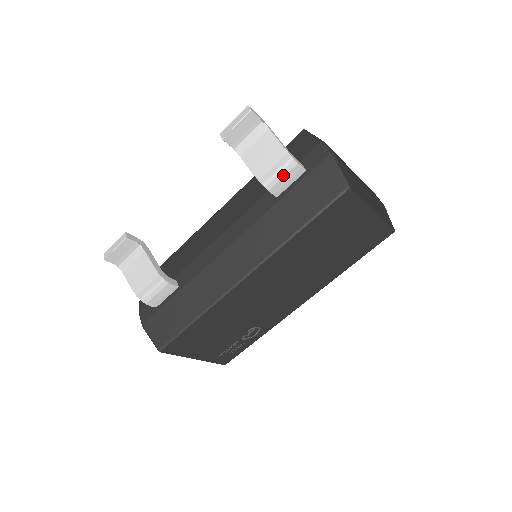
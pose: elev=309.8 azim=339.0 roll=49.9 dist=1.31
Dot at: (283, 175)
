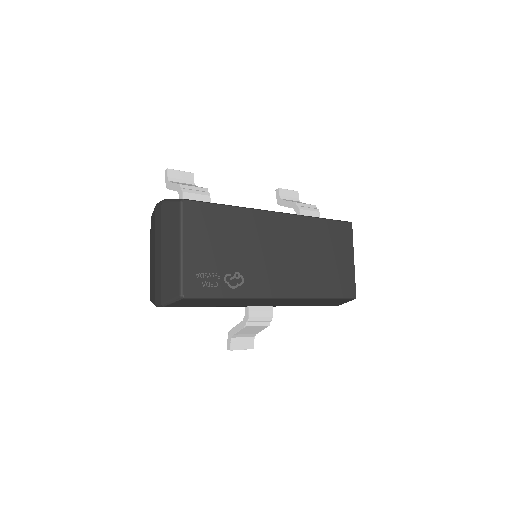
Dot at: (310, 210)
